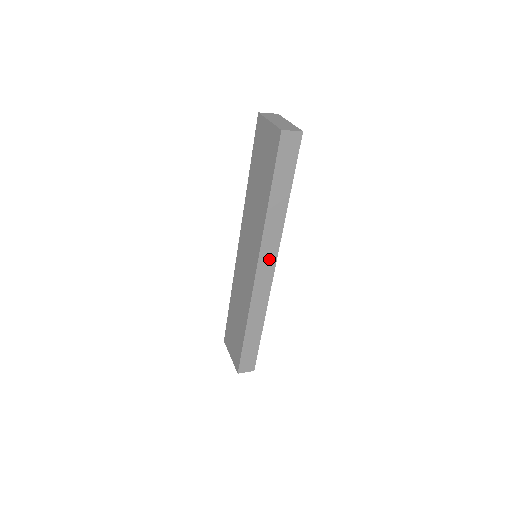
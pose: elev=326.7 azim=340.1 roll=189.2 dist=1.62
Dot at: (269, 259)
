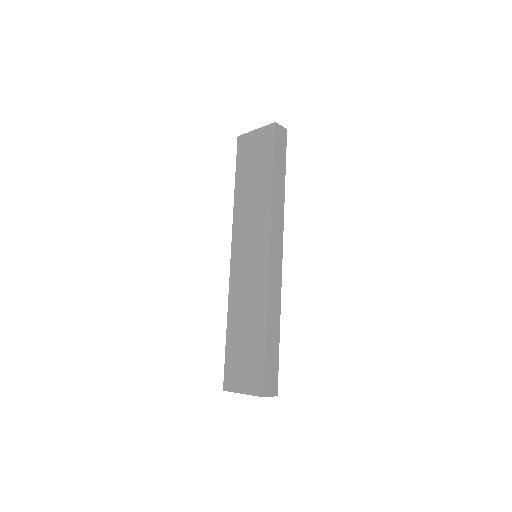
Dot at: (277, 241)
